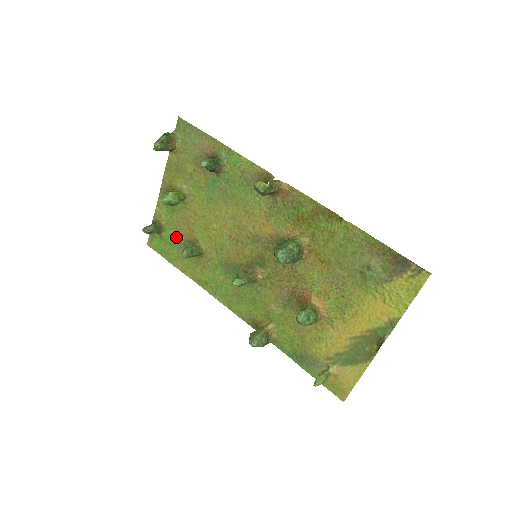
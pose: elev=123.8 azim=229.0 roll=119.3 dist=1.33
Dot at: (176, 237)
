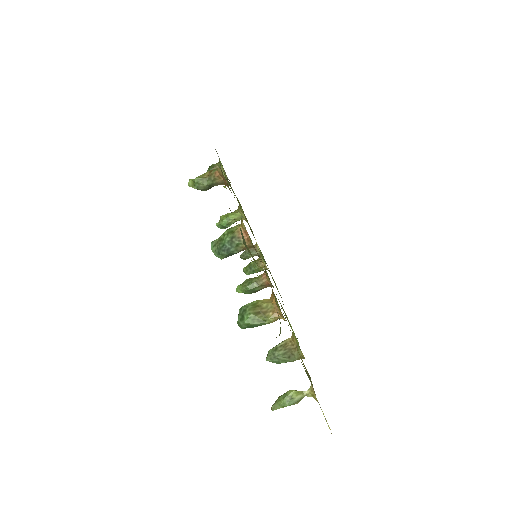
Dot at: occluded
